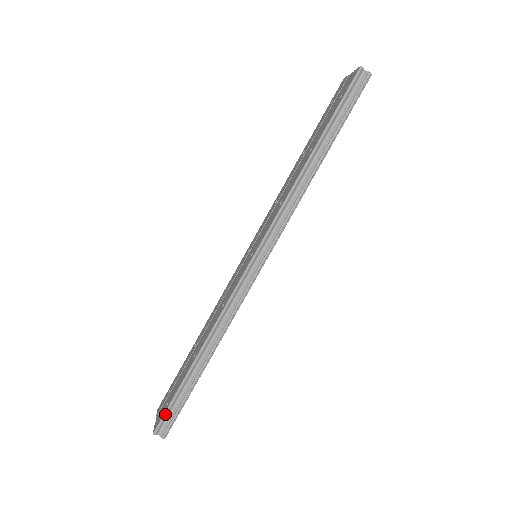
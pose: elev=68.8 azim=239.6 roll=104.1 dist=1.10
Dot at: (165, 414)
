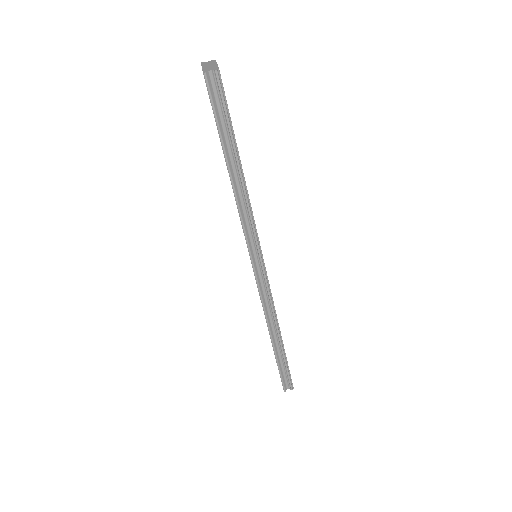
Dot at: (282, 380)
